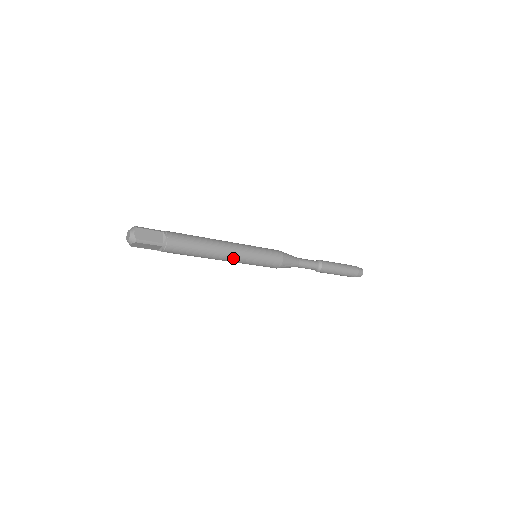
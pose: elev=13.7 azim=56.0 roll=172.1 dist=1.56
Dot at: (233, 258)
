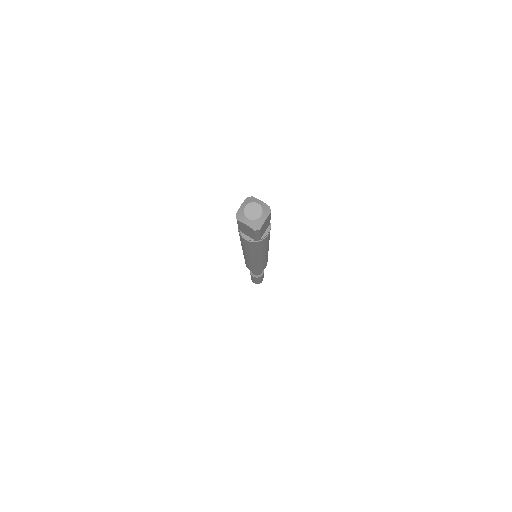
Dot at: occluded
